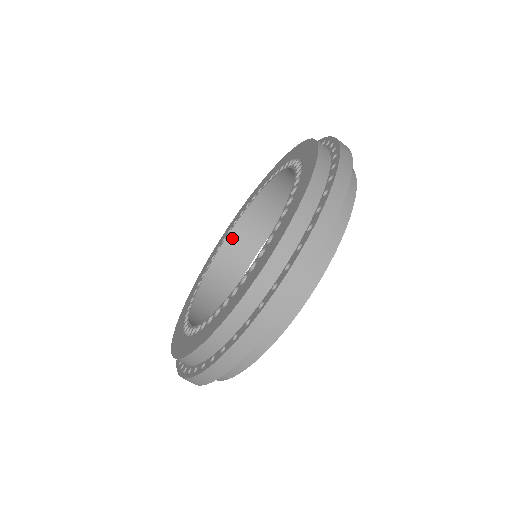
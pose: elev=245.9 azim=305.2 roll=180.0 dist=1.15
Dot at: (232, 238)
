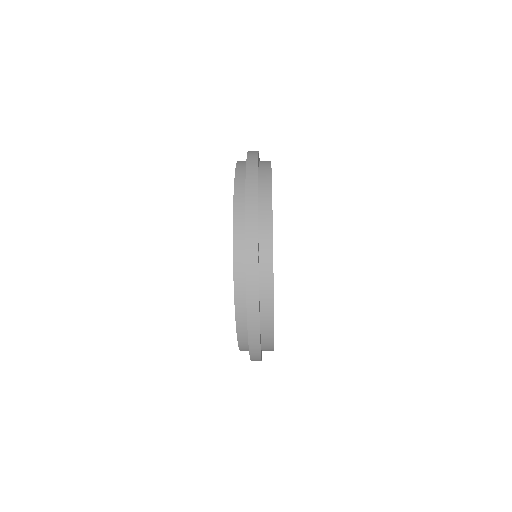
Dot at: occluded
